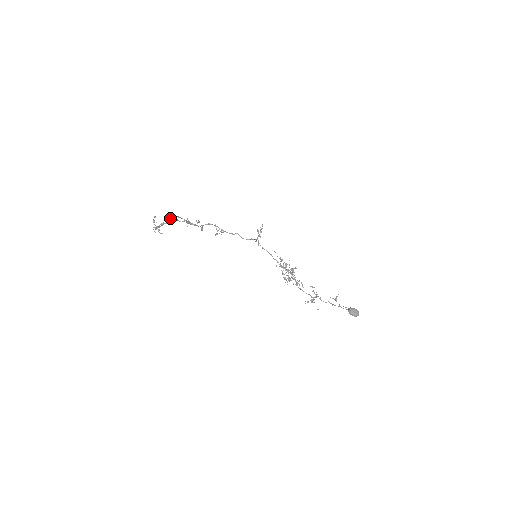
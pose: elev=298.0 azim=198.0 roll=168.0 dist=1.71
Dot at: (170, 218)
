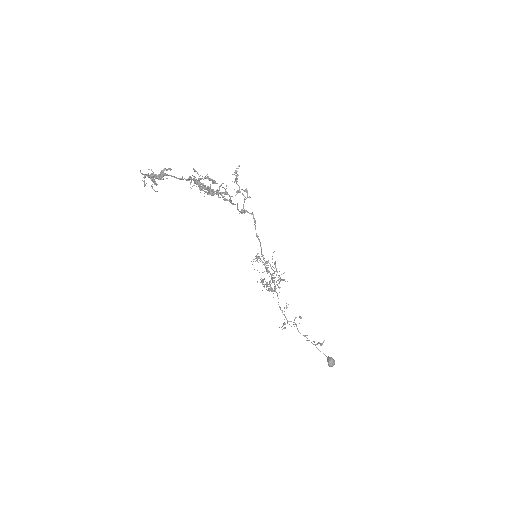
Dot at: (192, 179)
